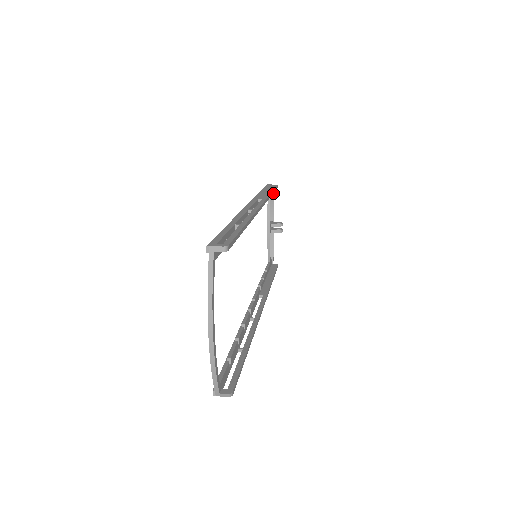
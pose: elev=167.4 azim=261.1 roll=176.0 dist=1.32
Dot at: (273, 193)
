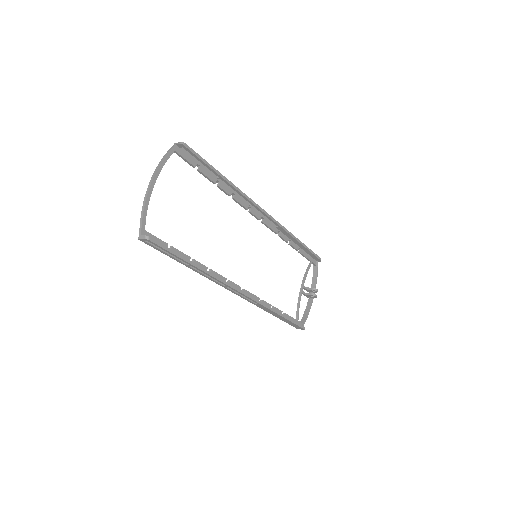
Dot at: (317, 267)
